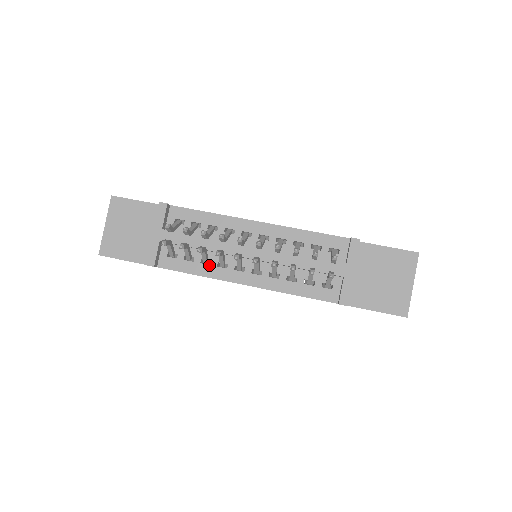
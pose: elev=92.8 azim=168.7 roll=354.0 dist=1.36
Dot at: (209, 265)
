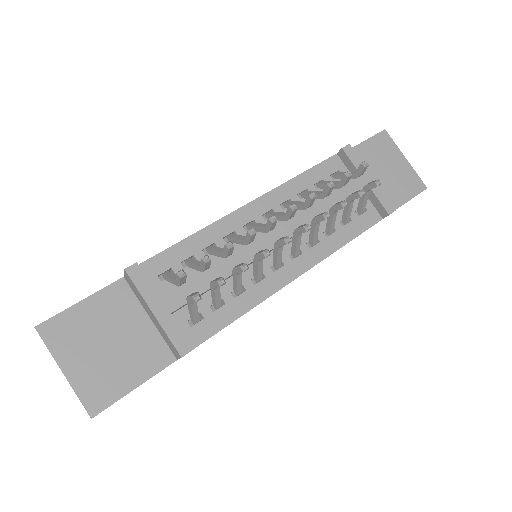
Dot at: (245, 291)
